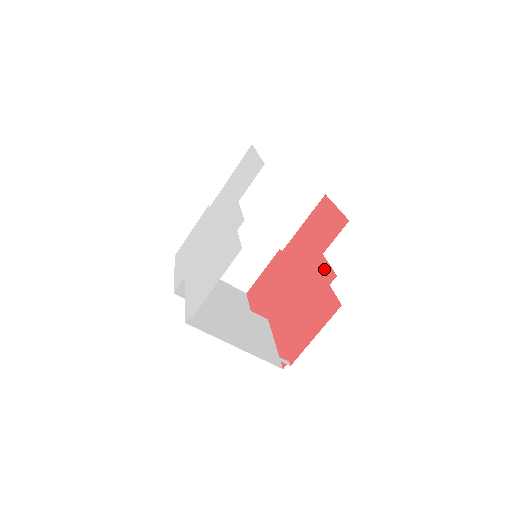
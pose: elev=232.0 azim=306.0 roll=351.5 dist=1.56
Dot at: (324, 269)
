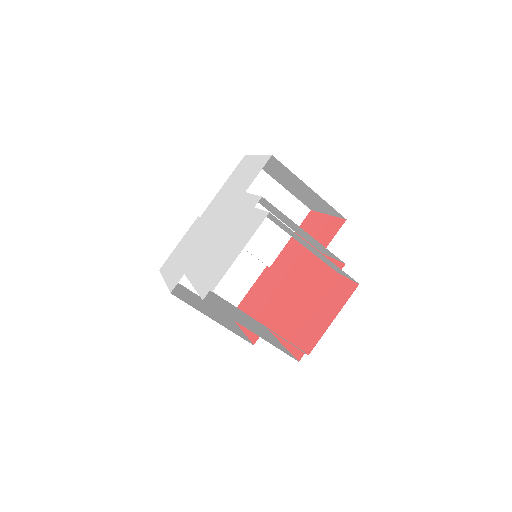
Dot at: occluded
